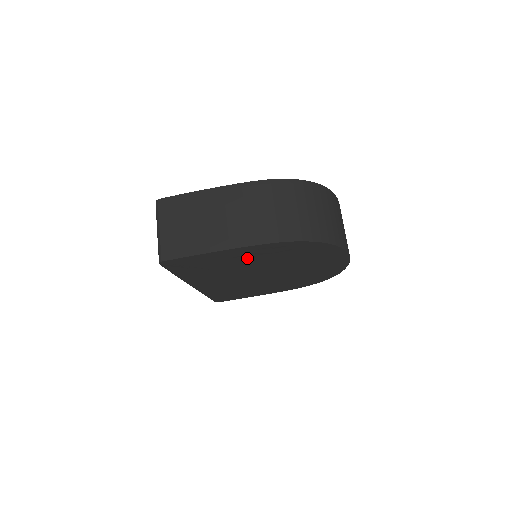
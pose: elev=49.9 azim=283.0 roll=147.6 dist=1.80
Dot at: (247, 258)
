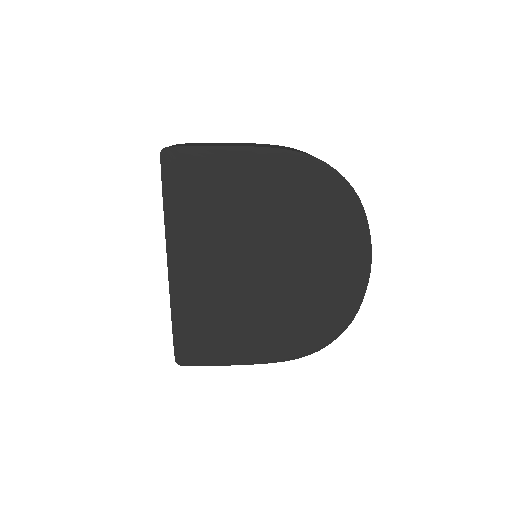
Dot at: (257, 187)
